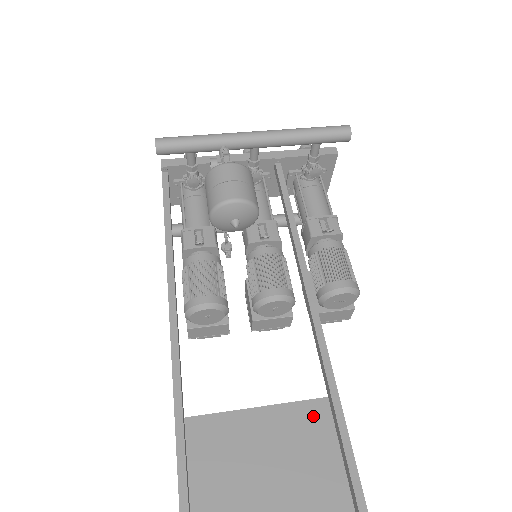
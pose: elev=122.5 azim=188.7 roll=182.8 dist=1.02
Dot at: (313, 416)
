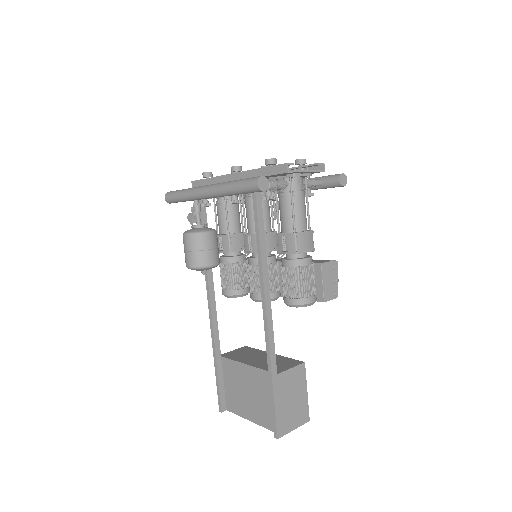
Dot at: (267, 380)
